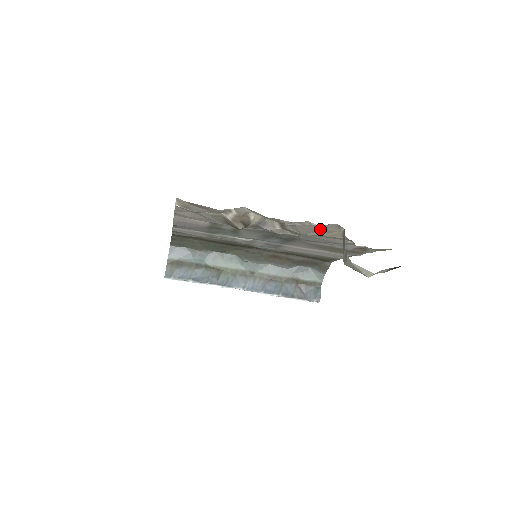
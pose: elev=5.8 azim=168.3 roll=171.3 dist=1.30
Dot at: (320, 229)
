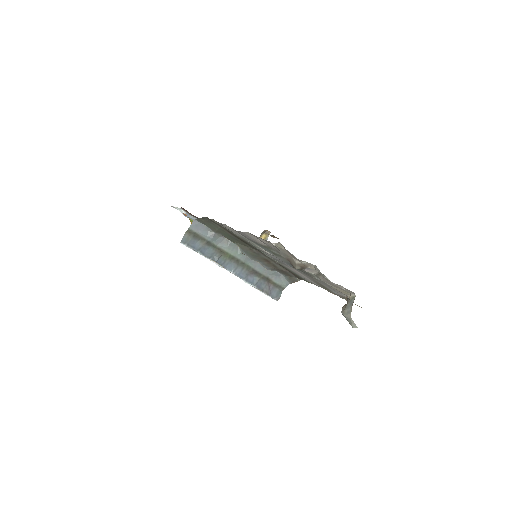
Dot at: occluded
